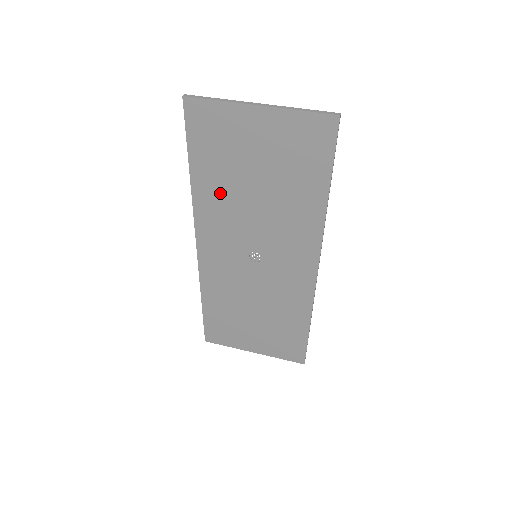
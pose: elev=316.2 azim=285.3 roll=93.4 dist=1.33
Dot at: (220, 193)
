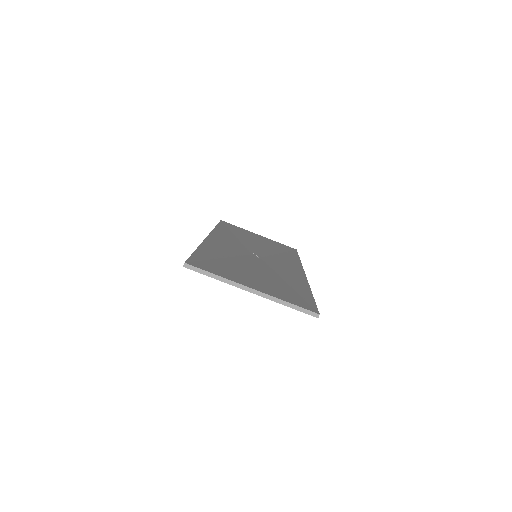
Dot at: occluded
